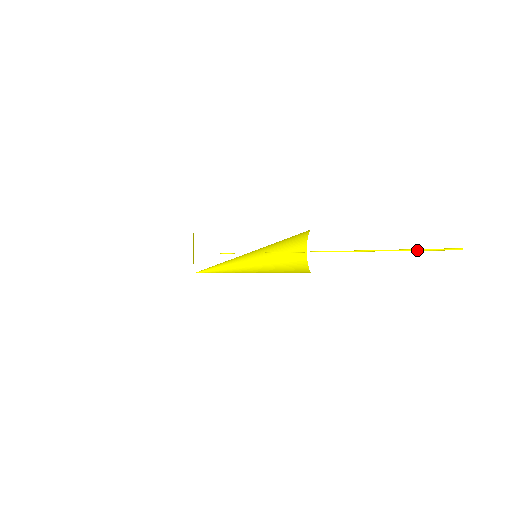
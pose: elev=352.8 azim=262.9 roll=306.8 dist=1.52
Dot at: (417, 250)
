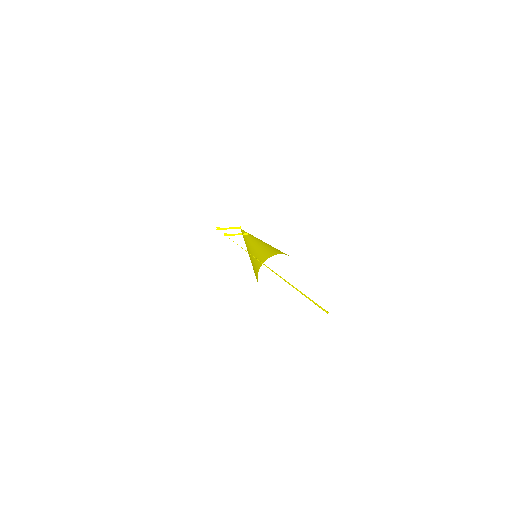
Dot at: (316, 304)
